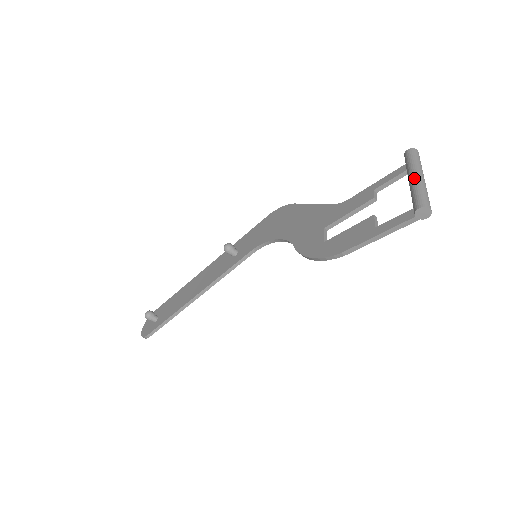
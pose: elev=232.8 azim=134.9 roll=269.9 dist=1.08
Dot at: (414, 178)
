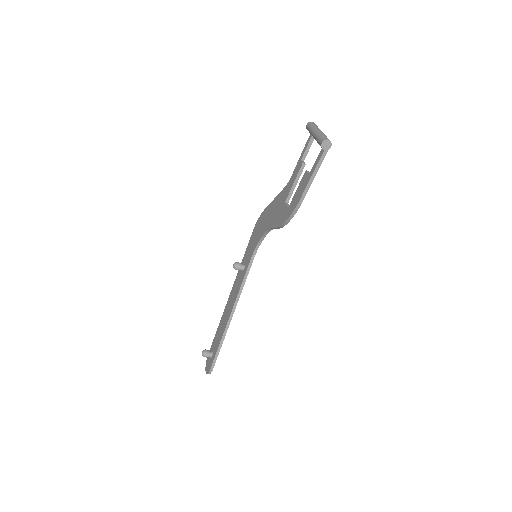
Dot at: (314, 133)
